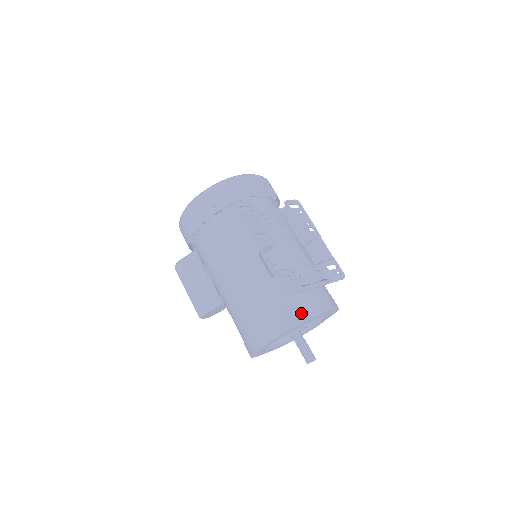
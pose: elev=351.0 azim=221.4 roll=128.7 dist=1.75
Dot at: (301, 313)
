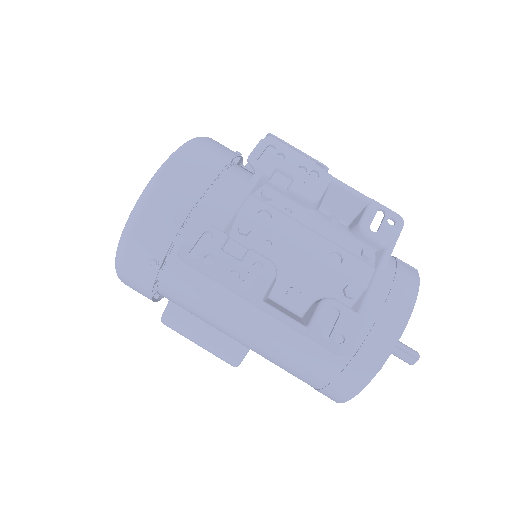
Dot at: (377, 346)
